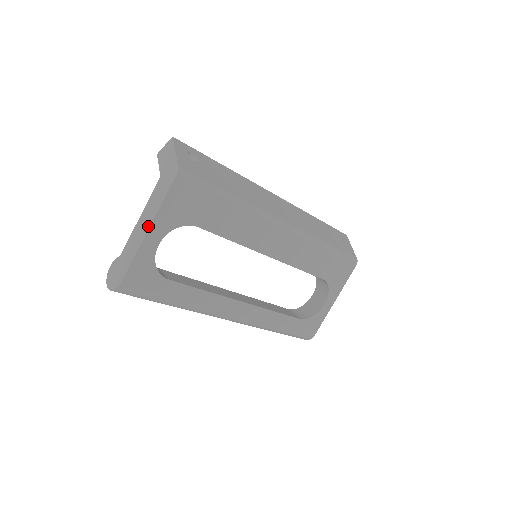
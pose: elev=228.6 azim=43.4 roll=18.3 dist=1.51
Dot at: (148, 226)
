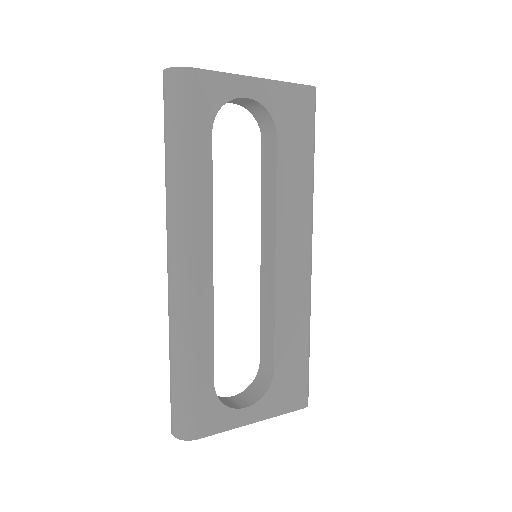
Dot at: (258, 78)
